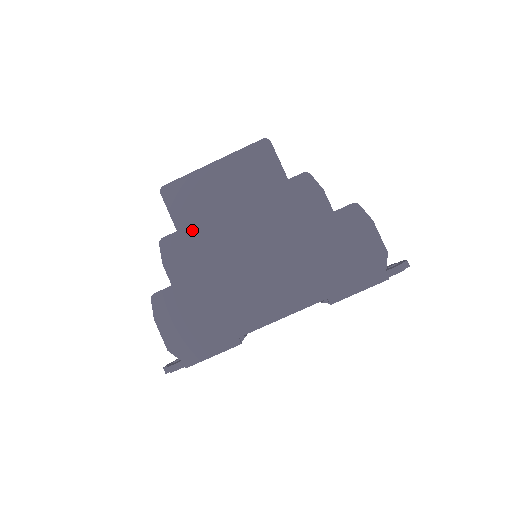
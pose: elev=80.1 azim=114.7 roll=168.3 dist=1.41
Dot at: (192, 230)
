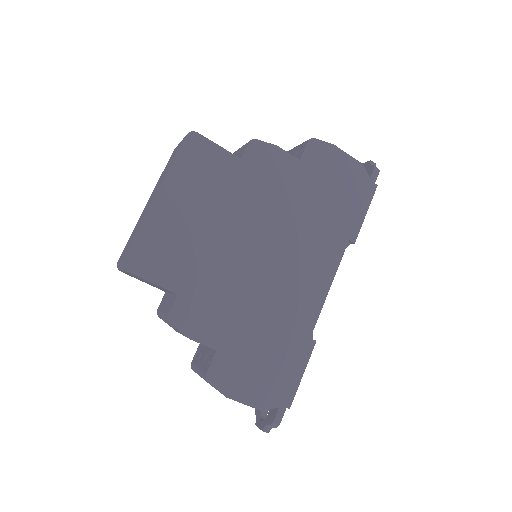
Dot at: (192, 281)
